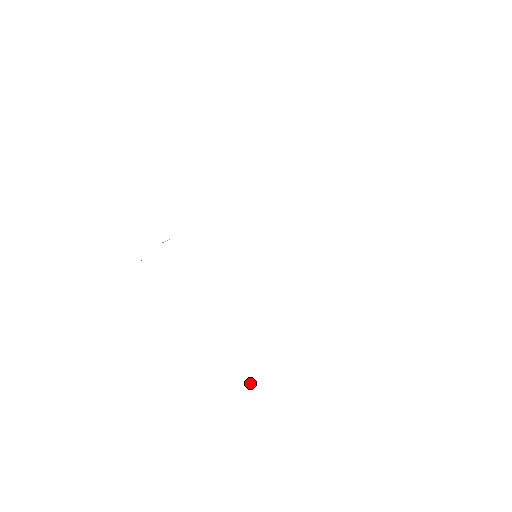
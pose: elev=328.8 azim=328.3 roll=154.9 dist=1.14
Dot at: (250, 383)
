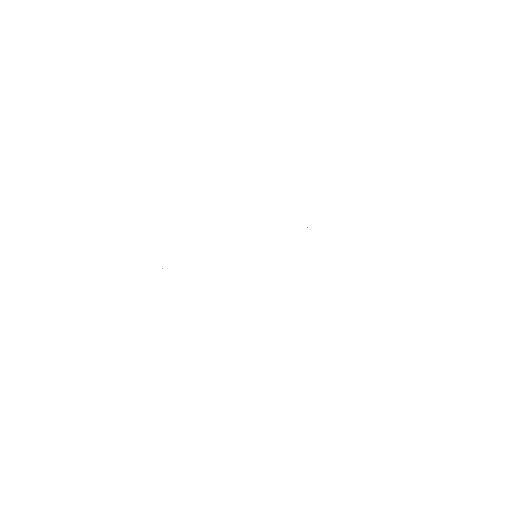
Dot at: occluded
